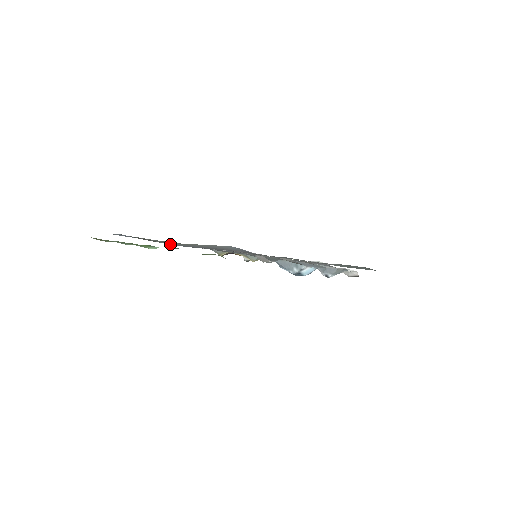
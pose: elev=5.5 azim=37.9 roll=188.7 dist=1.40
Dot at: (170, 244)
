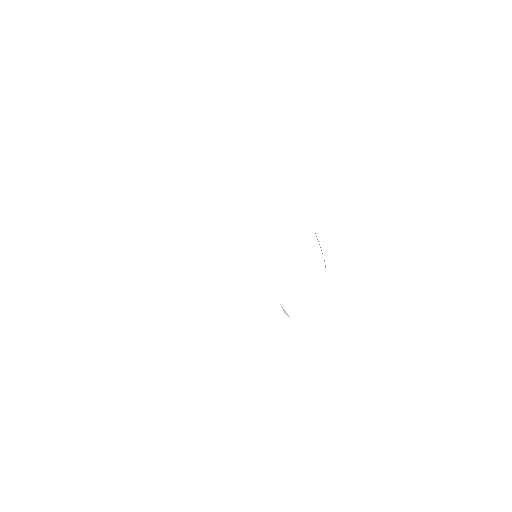
Dot at: occluded
